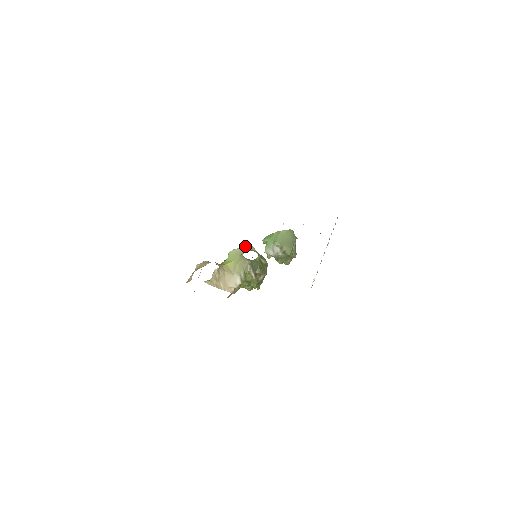
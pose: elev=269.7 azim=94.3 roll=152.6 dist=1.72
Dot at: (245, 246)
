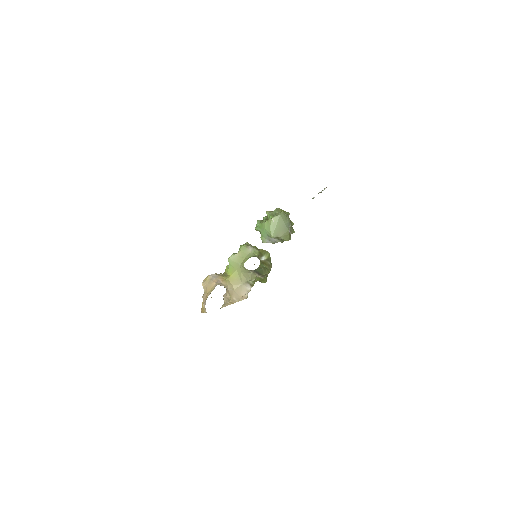
Dot at: (241, 250)
